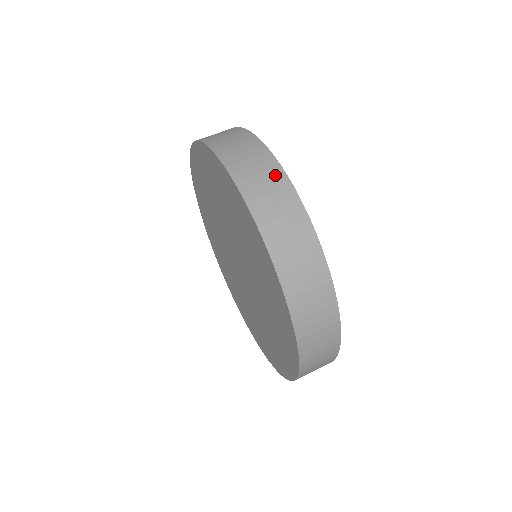
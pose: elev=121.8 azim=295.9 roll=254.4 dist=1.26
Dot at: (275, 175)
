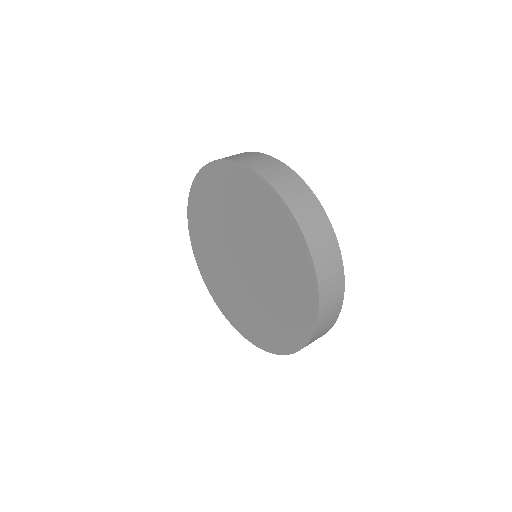
Dot at: (242, 153)
